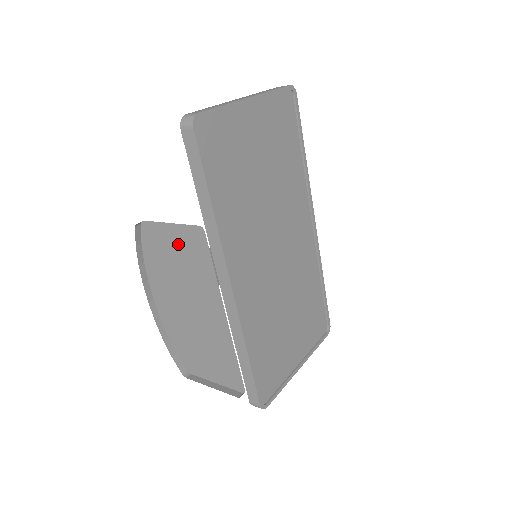
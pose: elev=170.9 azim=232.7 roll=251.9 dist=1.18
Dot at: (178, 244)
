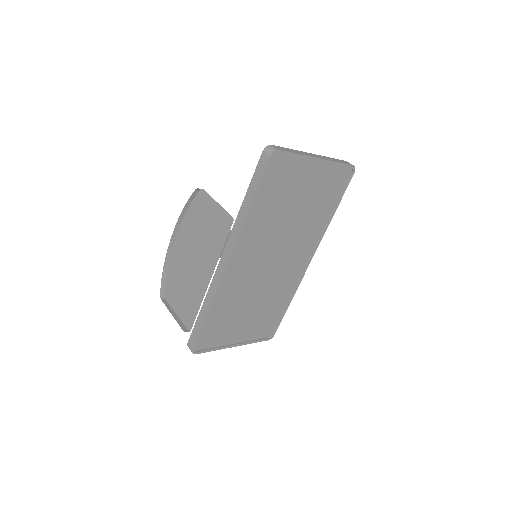
Dot at: (213, 217)
